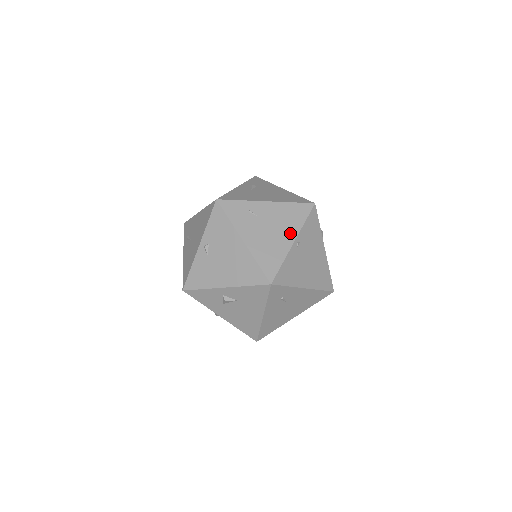
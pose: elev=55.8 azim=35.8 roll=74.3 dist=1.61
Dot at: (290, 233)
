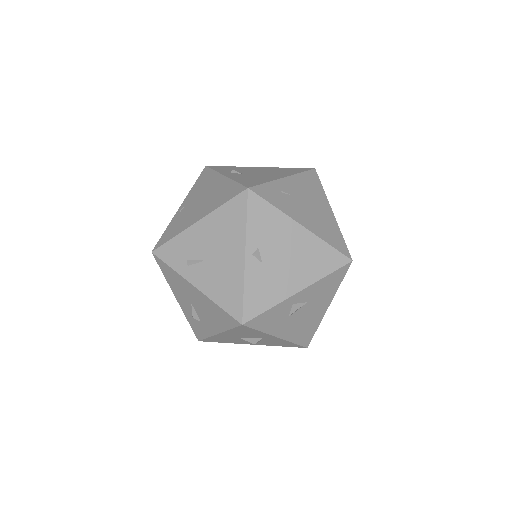
Dot at: (324, 204)
